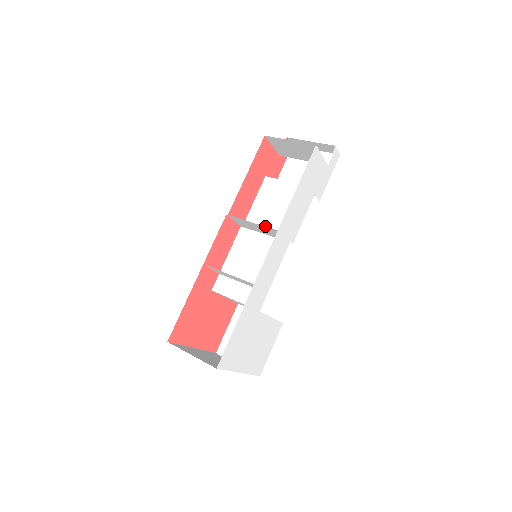
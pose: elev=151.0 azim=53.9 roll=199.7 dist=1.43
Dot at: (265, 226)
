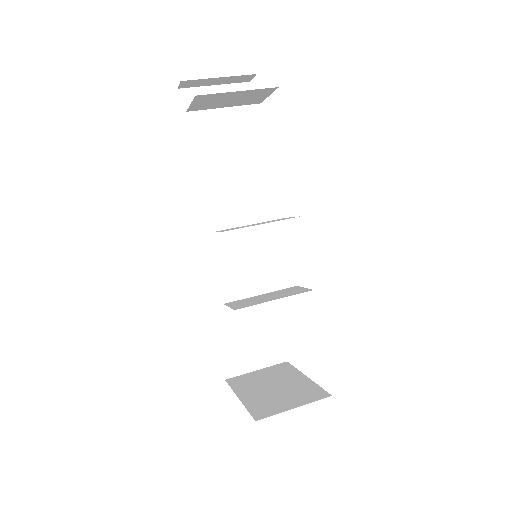
Dot at: (243, 215)
